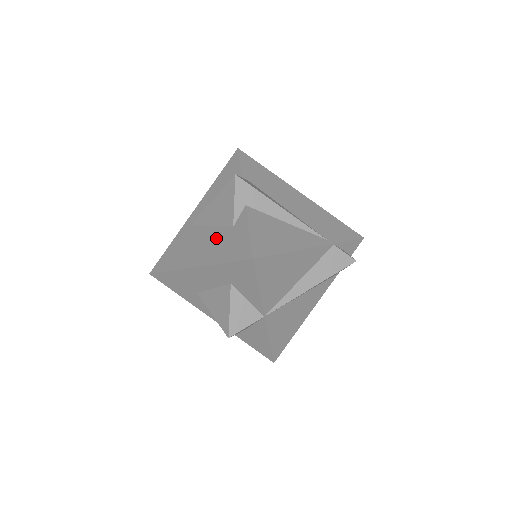
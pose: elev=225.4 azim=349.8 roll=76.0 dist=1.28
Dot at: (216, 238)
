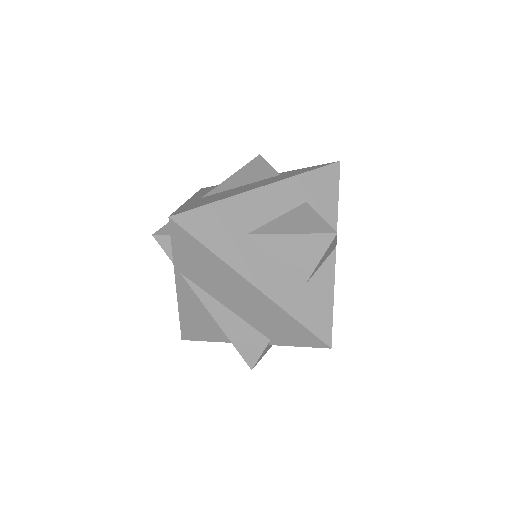
Dot at: (266, 180)
